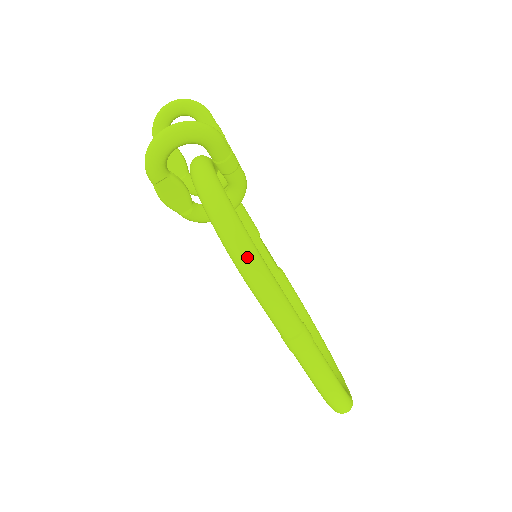
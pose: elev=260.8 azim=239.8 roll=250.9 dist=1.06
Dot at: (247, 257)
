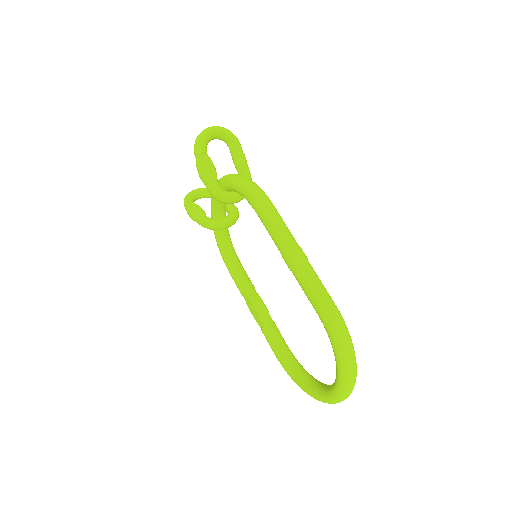
Dot at: (256, 187)
